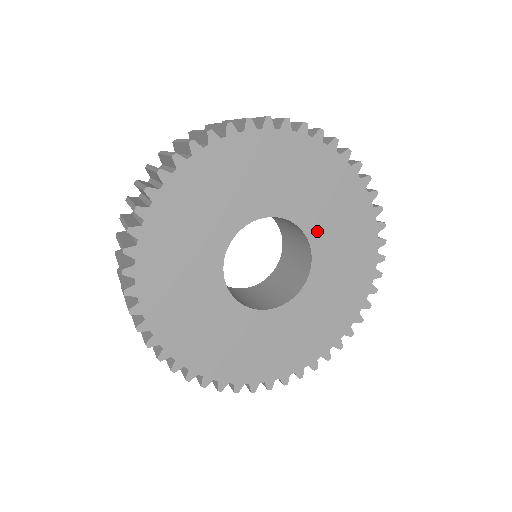
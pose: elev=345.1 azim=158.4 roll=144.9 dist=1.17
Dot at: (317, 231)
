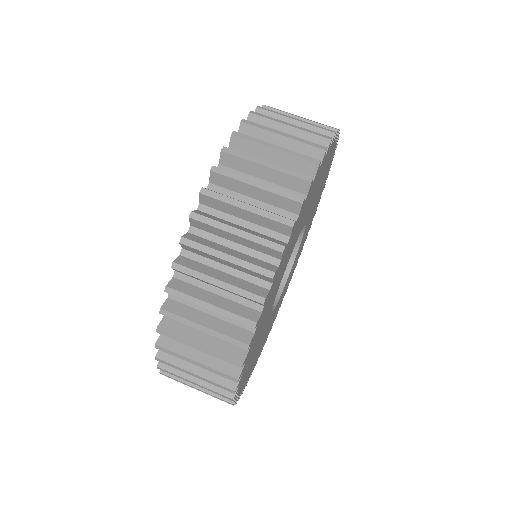
Dot at: (309, 219)
